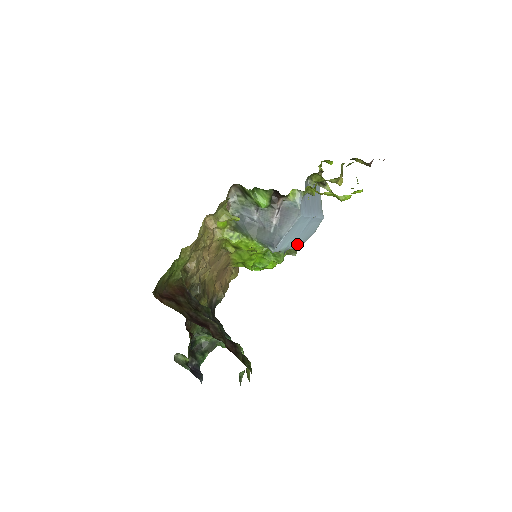
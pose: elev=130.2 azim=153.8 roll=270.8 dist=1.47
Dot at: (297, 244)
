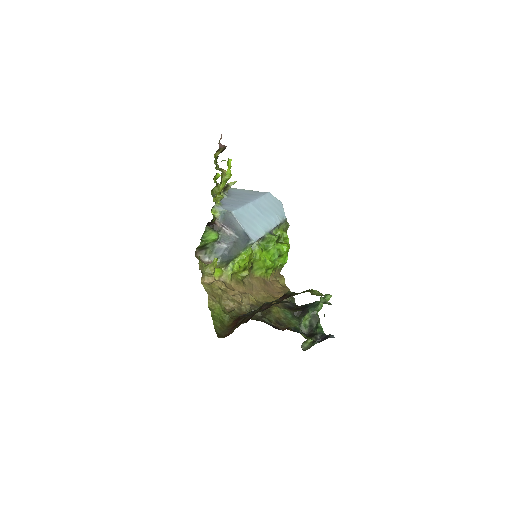
Dot at: (277, 221)
